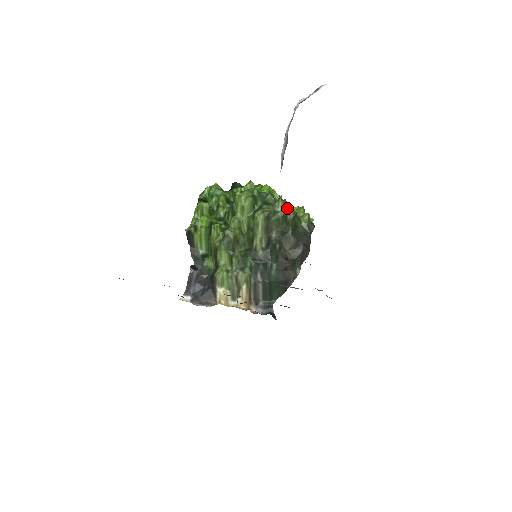
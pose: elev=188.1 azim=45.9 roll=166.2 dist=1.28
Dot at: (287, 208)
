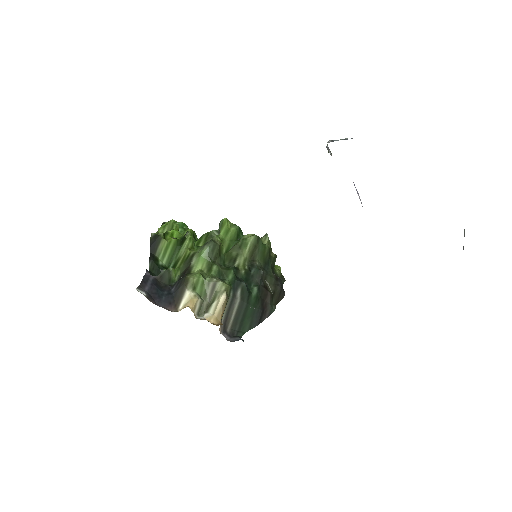
Dot at: occluded
